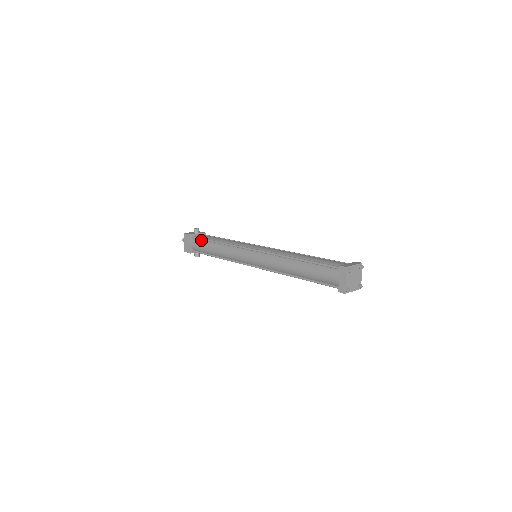
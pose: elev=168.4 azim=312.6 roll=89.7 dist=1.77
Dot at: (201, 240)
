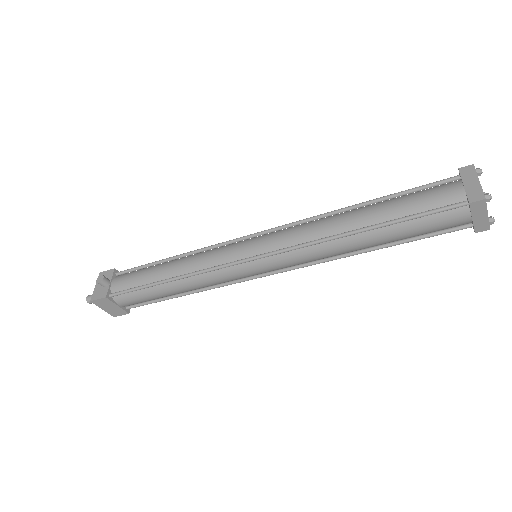
Dot at: (133, 292)
